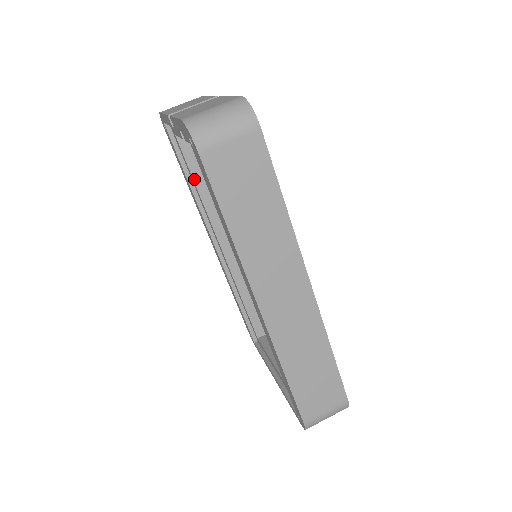
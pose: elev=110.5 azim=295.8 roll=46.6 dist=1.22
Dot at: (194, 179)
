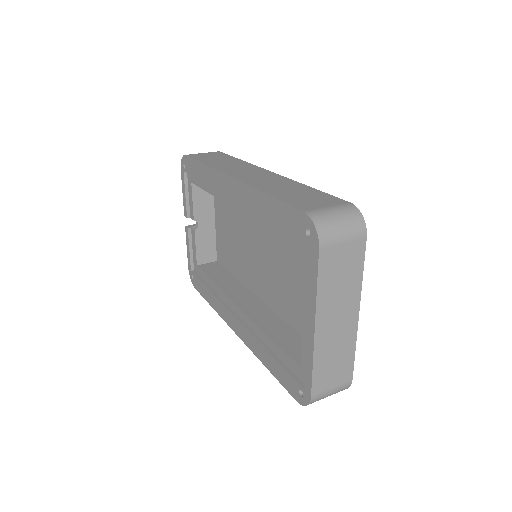
Dot at: (211, 279)
